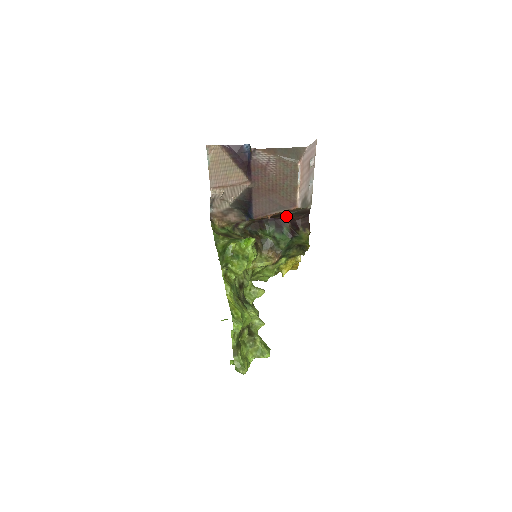
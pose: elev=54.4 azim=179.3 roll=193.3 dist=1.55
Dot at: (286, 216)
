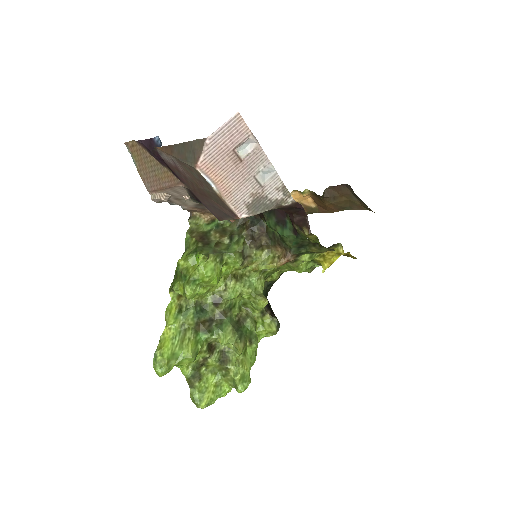
Dot at: occluded
